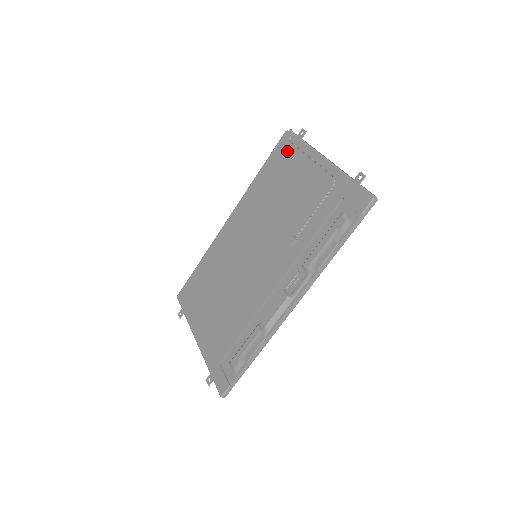
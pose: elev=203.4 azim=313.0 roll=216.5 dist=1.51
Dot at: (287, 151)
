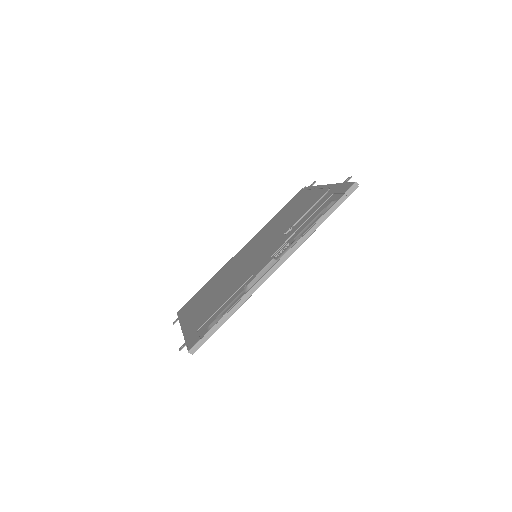
Dot at: (299, 195)
